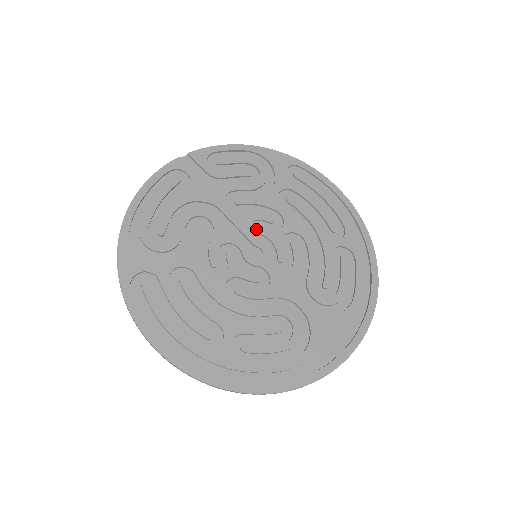
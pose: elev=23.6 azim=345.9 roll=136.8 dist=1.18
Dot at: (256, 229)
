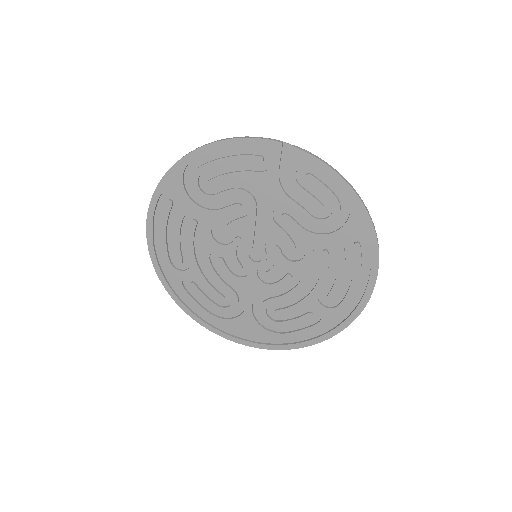
Dot at: (277, 243)
